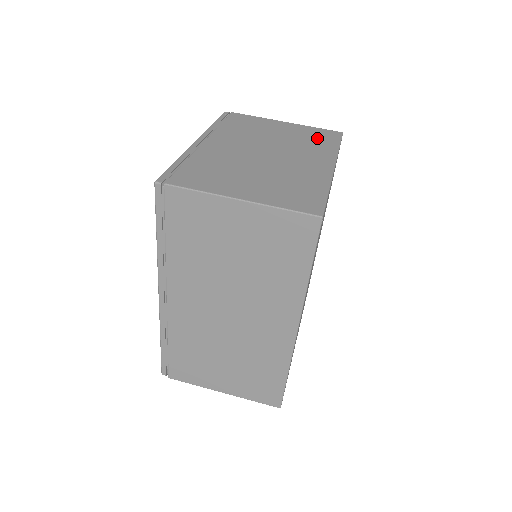
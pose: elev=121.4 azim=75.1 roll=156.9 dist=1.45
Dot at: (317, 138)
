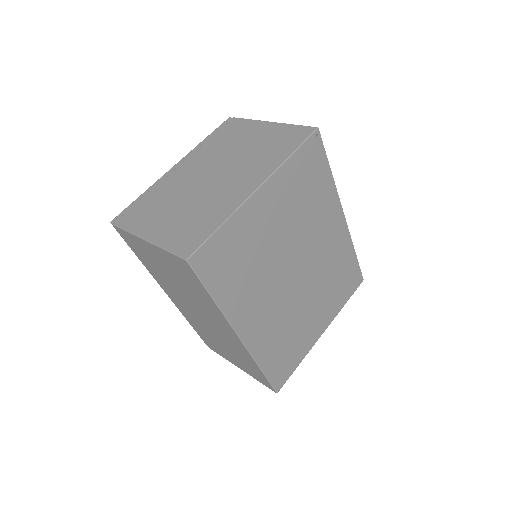
Dot at: (280, 143)
